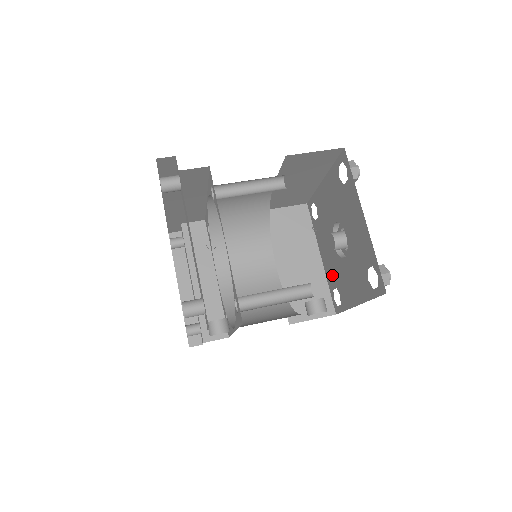
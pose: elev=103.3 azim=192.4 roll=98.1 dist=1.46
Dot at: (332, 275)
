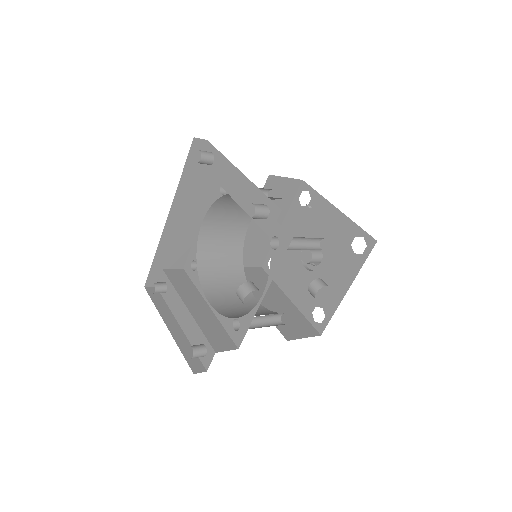
Dot at: (308, 299)
